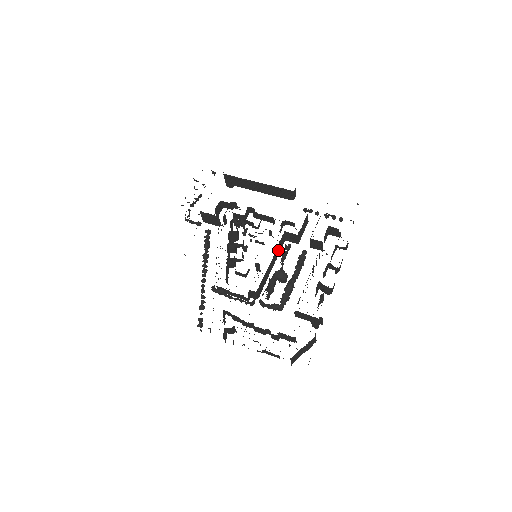
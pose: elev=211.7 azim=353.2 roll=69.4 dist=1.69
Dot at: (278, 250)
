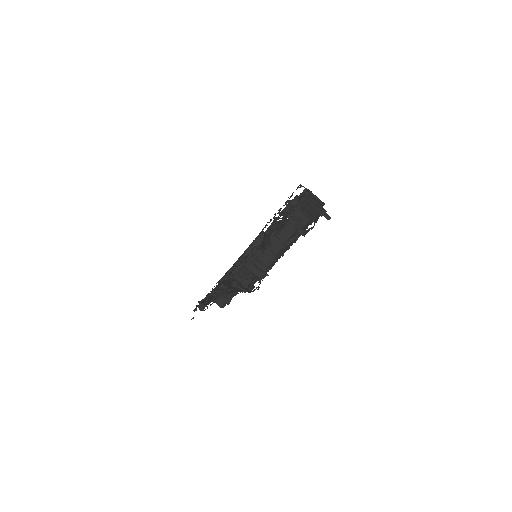
Dot at: occluded
